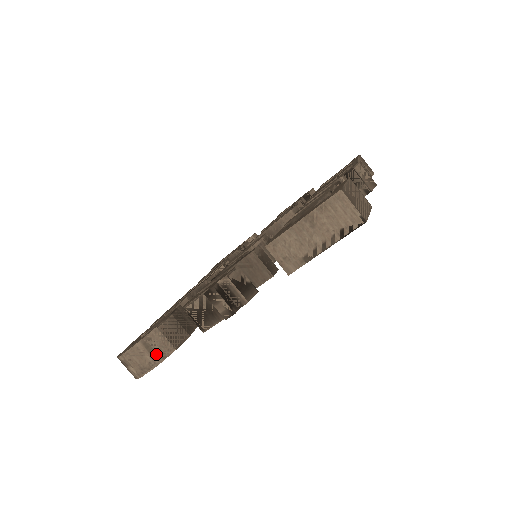
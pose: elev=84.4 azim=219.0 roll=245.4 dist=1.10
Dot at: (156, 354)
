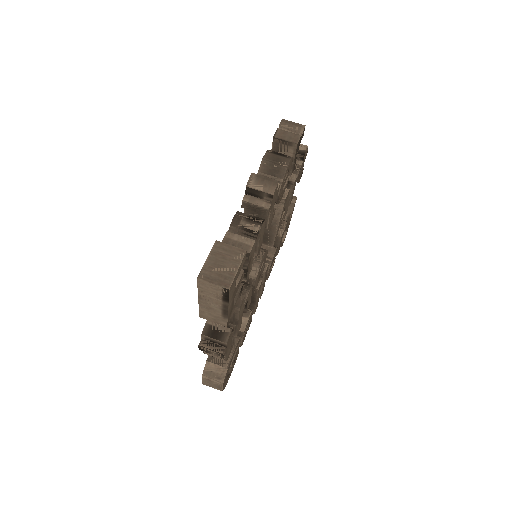
Dot at: (217, 378)
